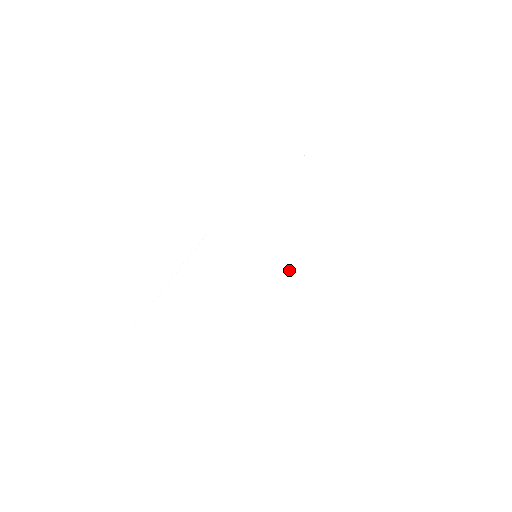
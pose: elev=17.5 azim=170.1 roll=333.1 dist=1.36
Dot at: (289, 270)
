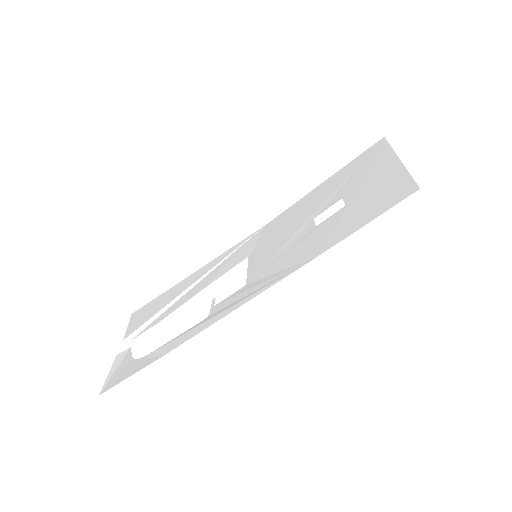
Dot at: (265, 274)
